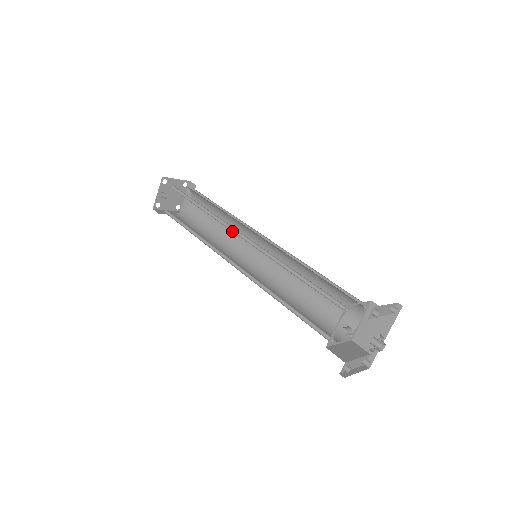
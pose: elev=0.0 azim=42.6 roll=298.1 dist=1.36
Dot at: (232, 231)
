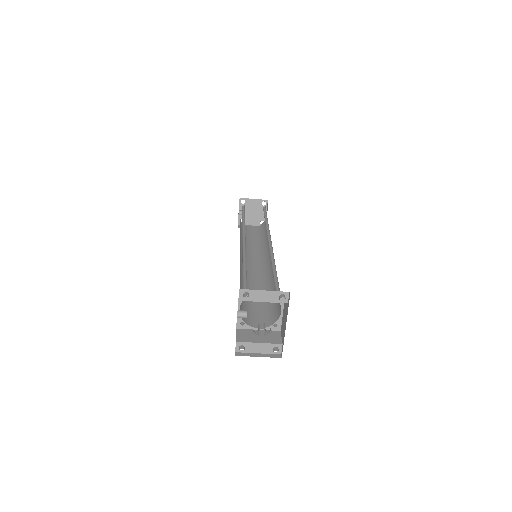
Dot at: (243, 235)
